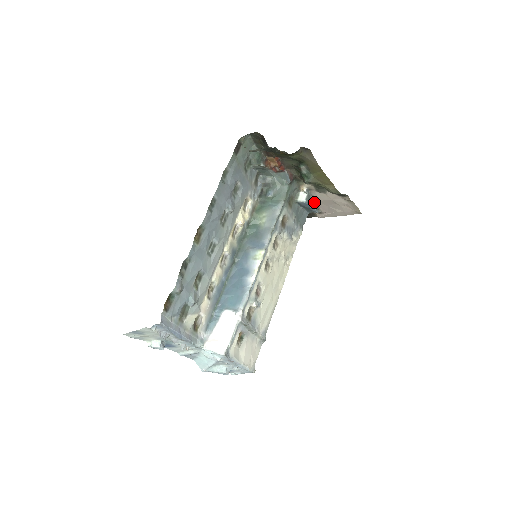
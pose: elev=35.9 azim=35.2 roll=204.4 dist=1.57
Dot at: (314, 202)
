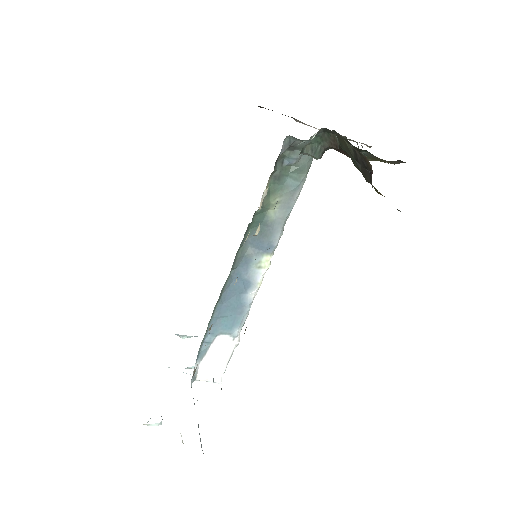
Dot at: occluded
